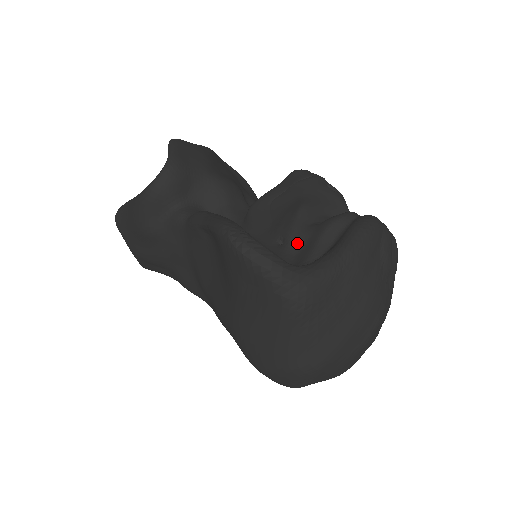
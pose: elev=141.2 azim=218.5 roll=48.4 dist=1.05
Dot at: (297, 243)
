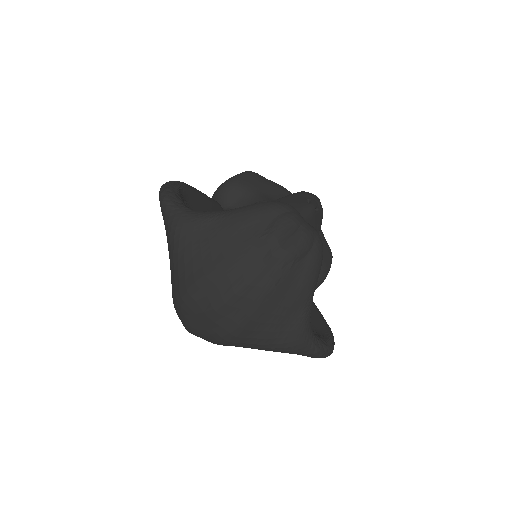
Dot at: occluded
